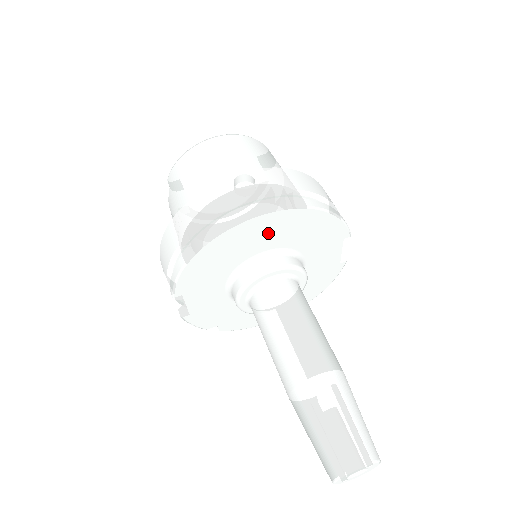
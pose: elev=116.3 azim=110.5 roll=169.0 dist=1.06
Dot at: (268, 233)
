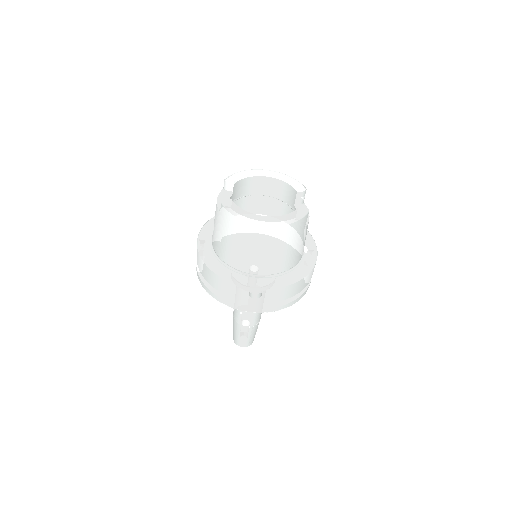
Dot at: occluded
